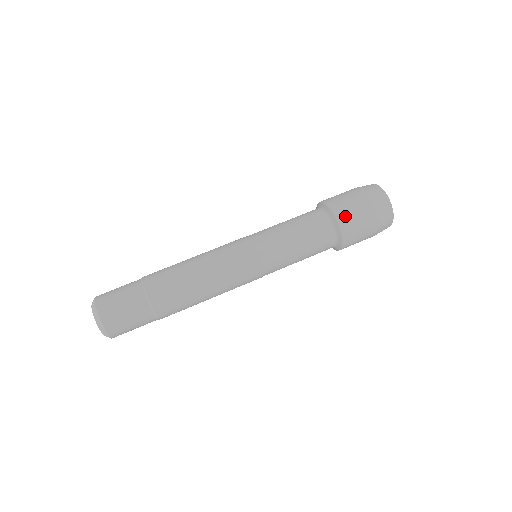
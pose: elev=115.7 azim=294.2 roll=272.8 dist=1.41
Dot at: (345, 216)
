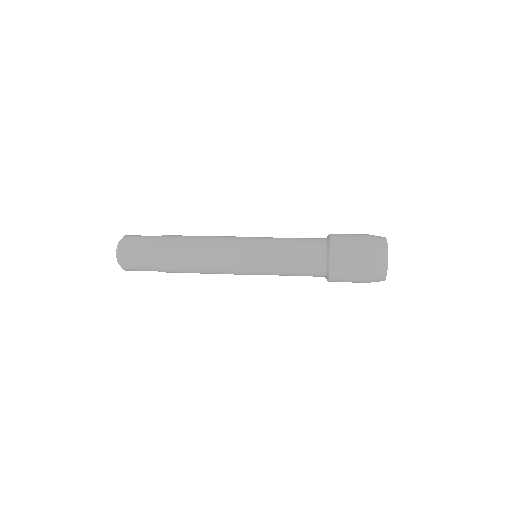
Dot at: (339, 255)
